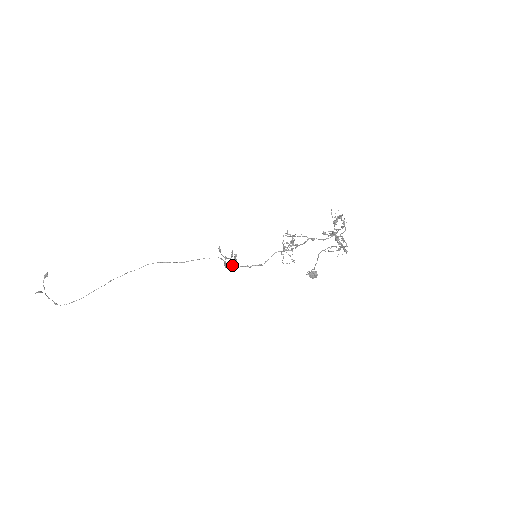
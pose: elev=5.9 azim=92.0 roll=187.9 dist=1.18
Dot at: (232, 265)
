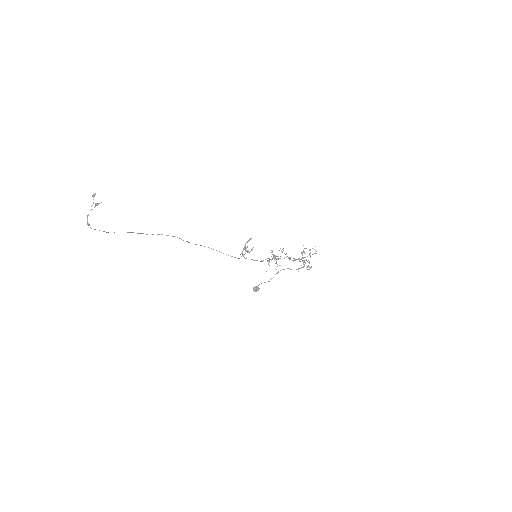
Dot at: (241, 256)
